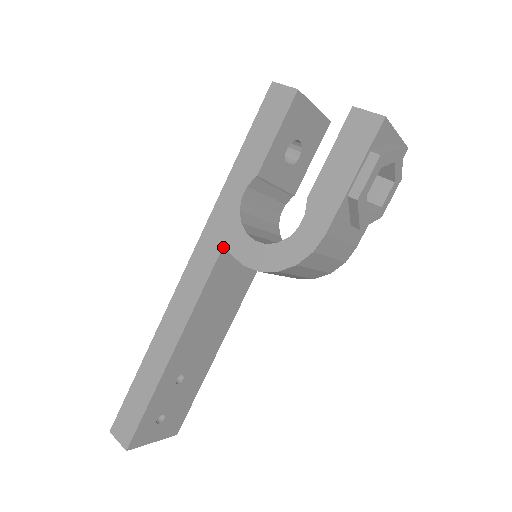
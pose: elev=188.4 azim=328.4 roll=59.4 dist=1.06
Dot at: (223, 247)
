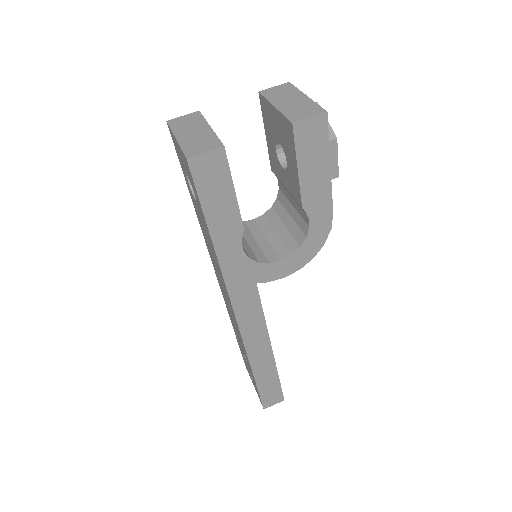
Dot at: (256, 285)
